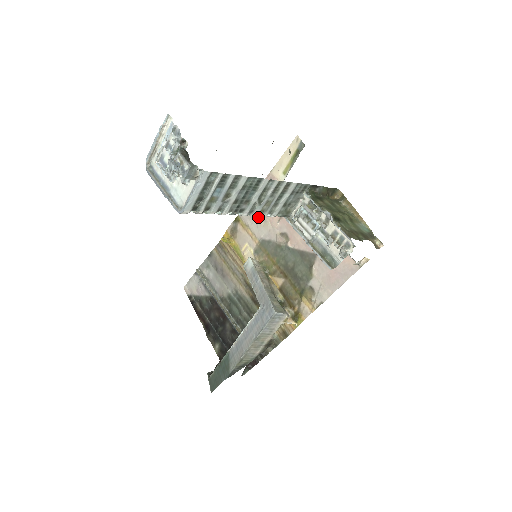
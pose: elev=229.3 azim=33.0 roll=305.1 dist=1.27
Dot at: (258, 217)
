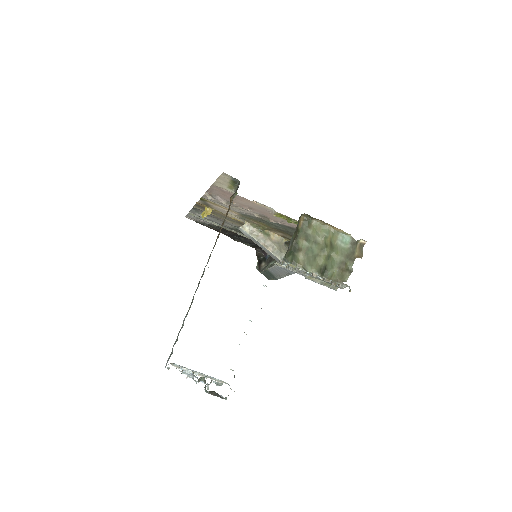
Dot at: occluded
